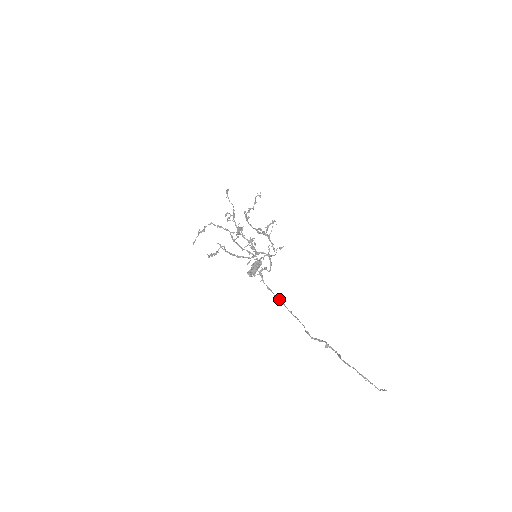
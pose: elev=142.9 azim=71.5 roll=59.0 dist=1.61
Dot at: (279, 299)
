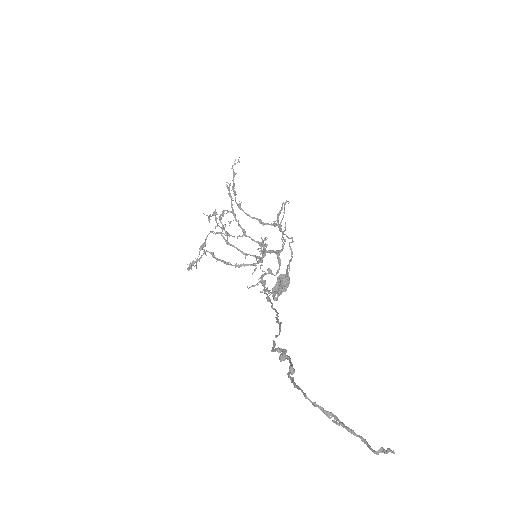
Dot at: (274, 309)
